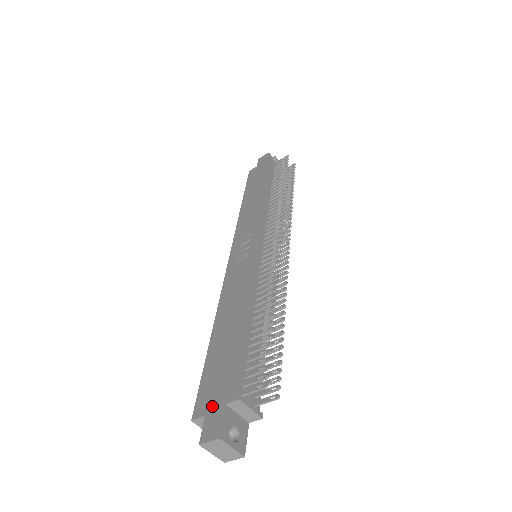
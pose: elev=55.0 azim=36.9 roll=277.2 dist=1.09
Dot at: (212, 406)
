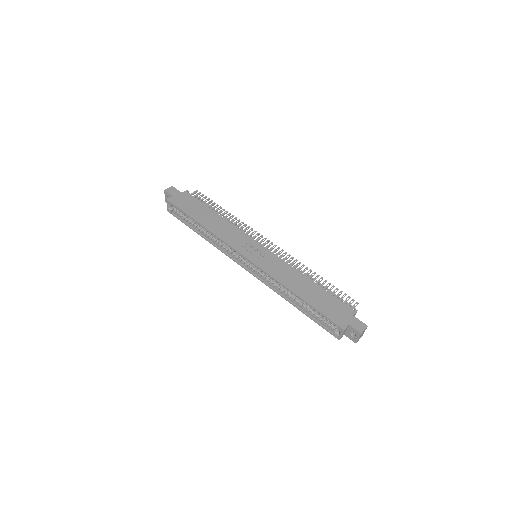
Dot at: (348, 320)
